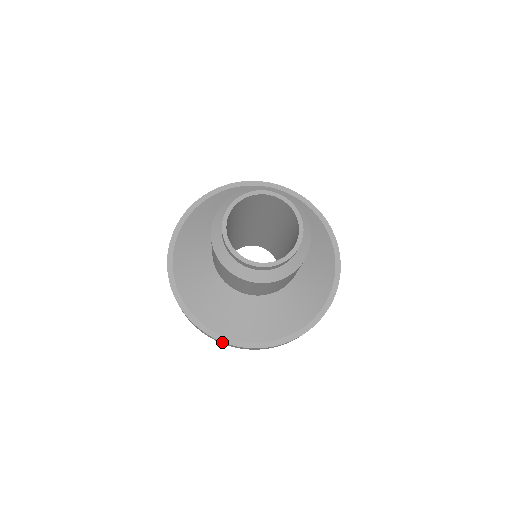
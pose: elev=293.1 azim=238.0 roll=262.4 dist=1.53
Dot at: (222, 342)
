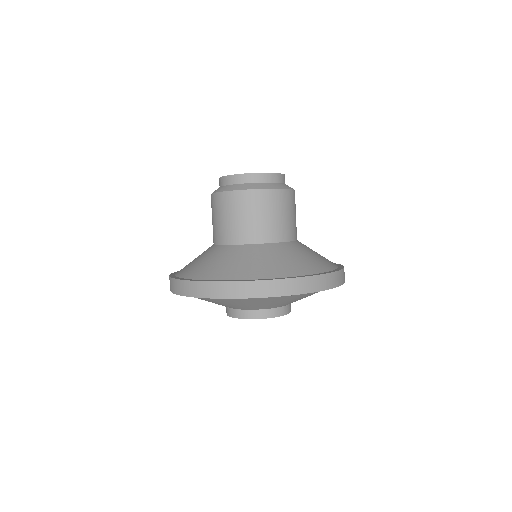
Dot at: (193, 284)
